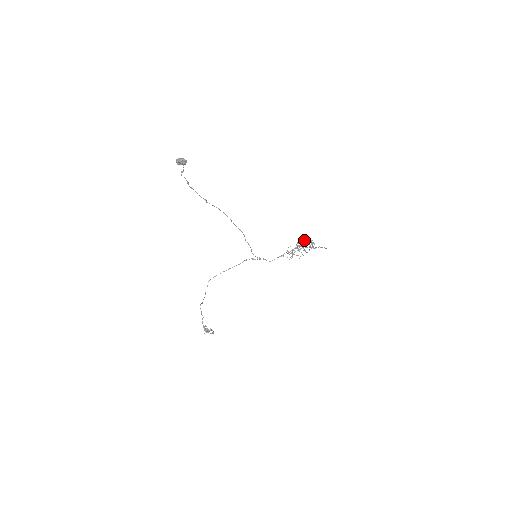
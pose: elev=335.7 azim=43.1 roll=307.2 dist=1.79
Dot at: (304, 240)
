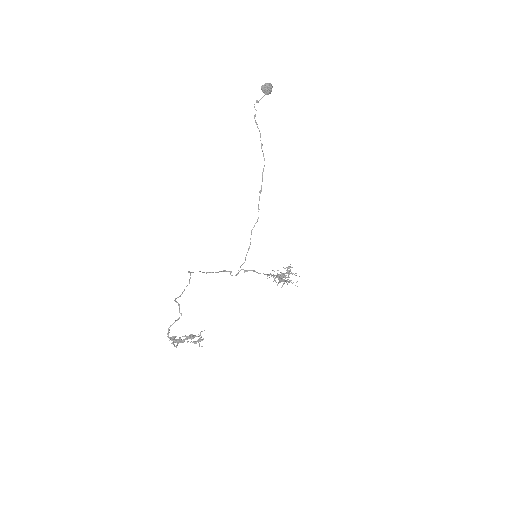
Dot at: (289, 266)
